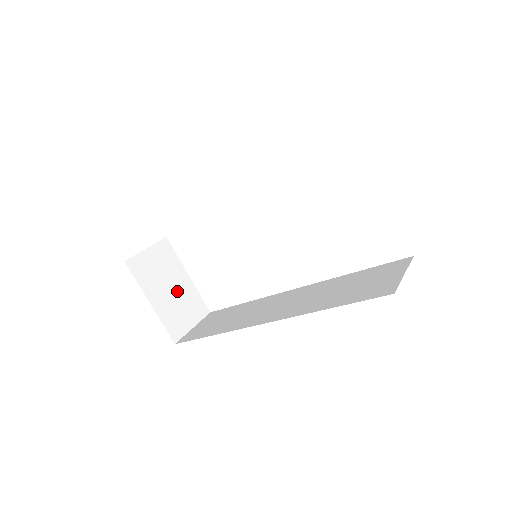
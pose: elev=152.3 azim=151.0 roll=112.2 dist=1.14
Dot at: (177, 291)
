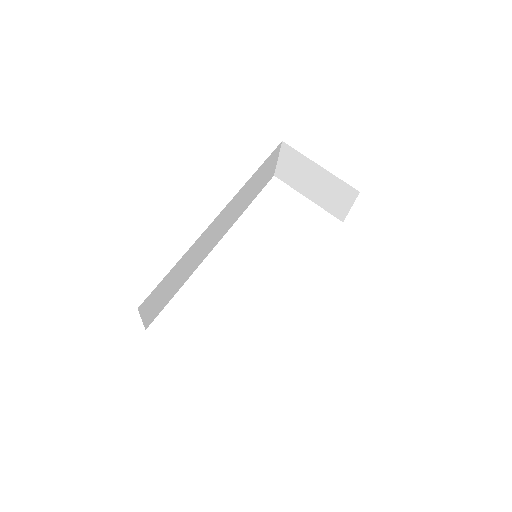
Dot at: occluded
